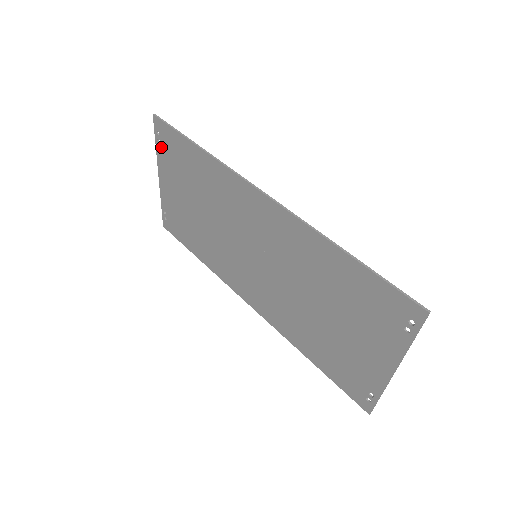
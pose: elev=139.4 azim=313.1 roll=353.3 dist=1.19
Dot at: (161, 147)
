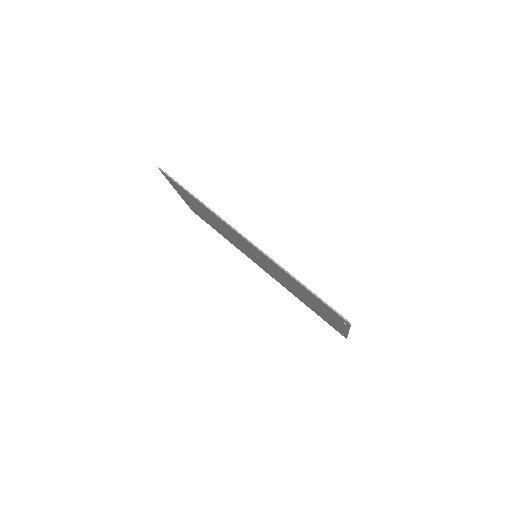
Dot at: (171, 183)
